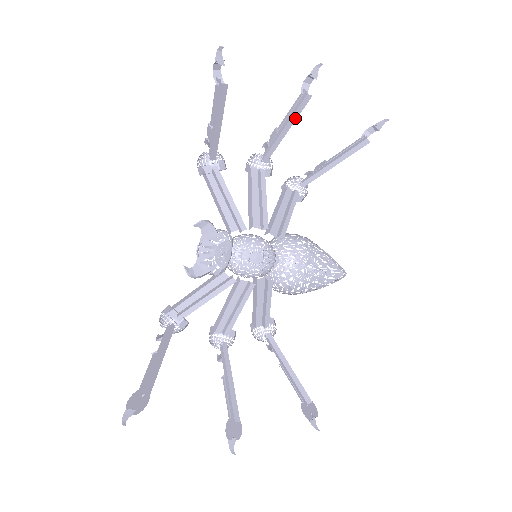
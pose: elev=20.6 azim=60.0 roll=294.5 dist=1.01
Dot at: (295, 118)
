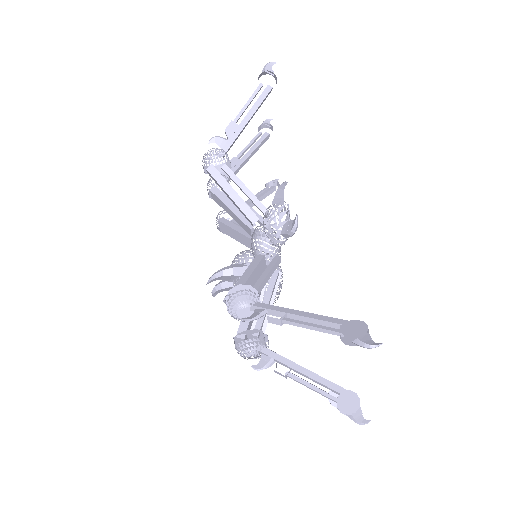
Dot at: (256, 150)
